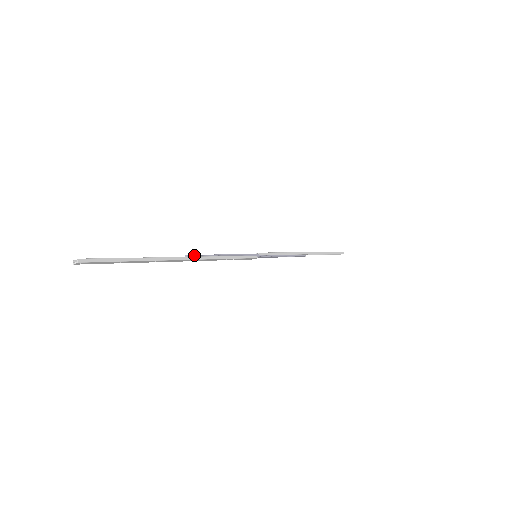
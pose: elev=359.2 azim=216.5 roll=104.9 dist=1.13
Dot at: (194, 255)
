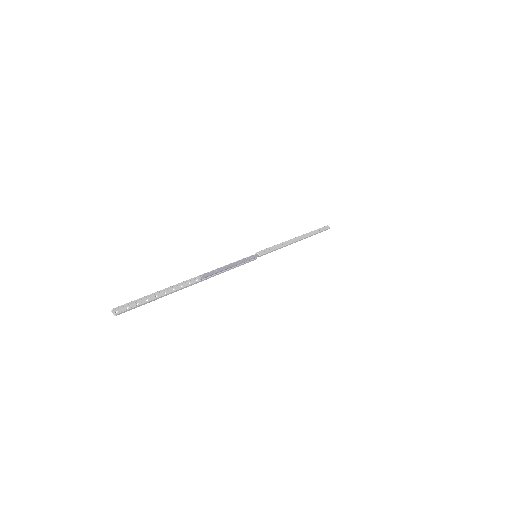
Dot at: (207, 275)
